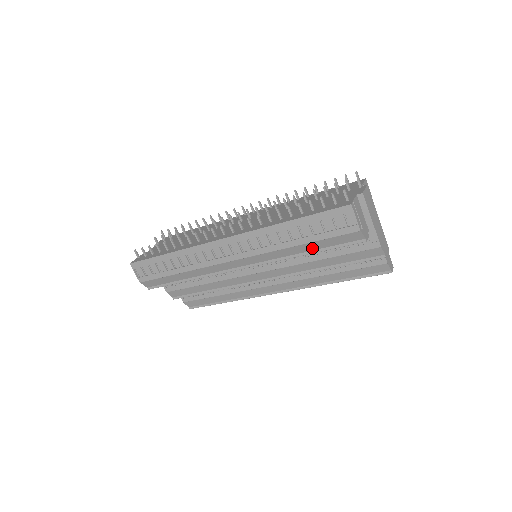
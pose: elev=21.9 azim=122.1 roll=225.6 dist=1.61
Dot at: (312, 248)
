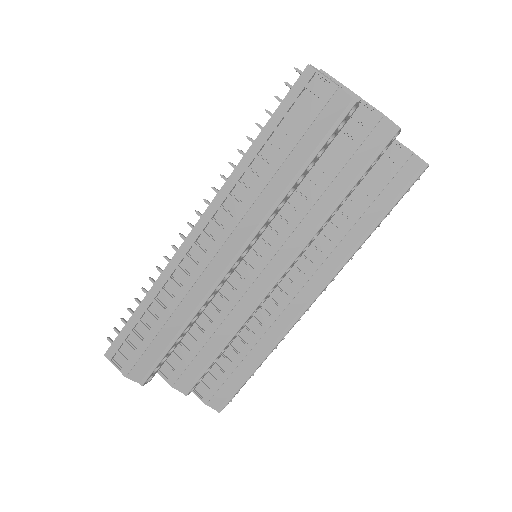
Dot at: (301, 160)
